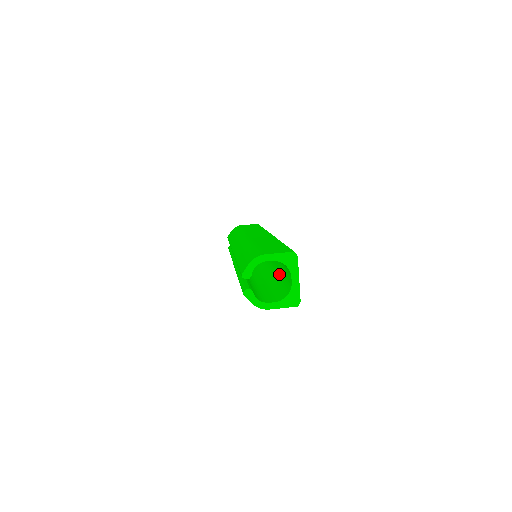
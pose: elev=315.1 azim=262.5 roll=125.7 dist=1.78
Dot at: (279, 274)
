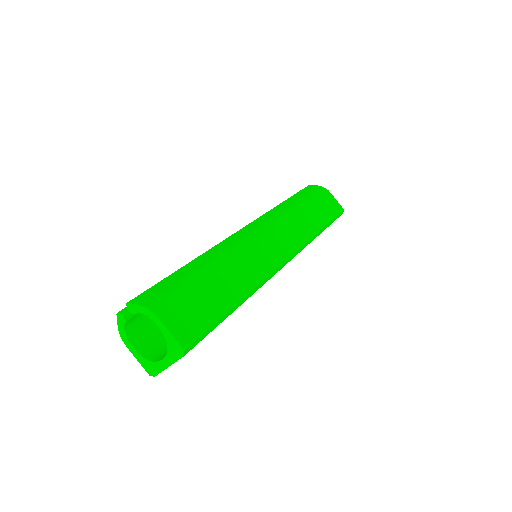
Dot at: occluded
